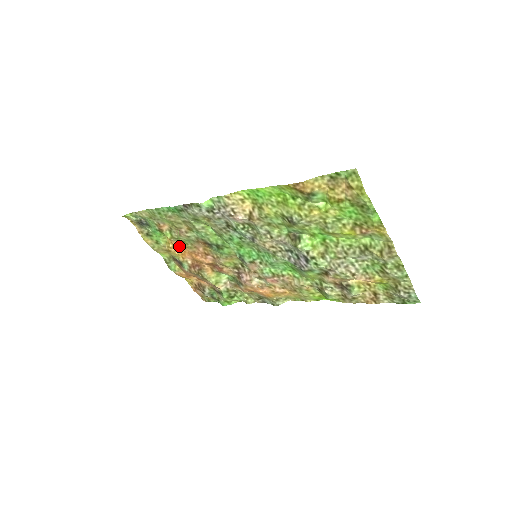
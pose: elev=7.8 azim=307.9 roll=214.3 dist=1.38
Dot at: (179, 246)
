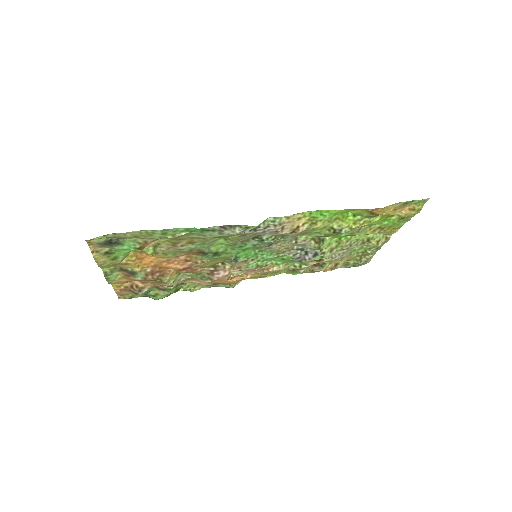
Dot at: (145, 257)
